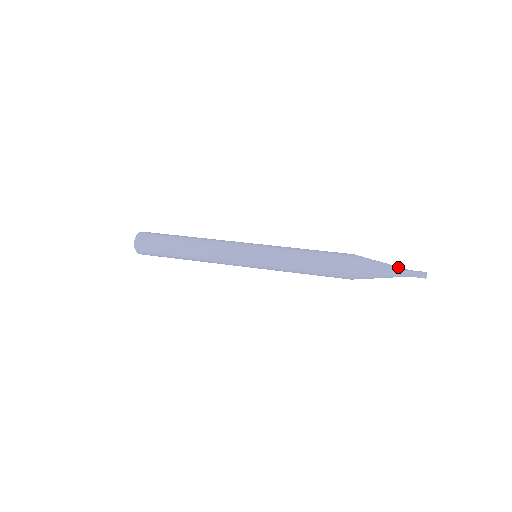
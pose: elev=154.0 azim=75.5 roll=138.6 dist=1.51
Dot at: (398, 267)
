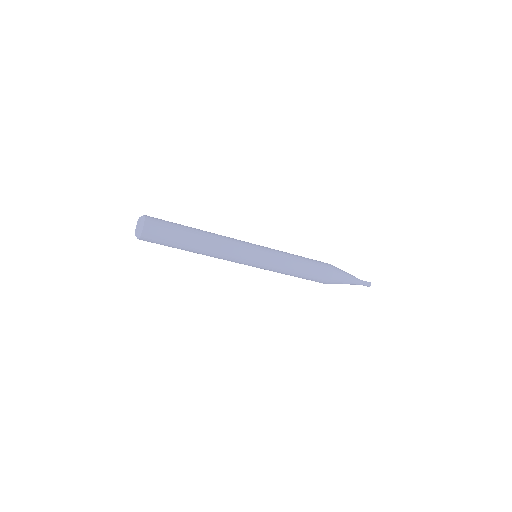
Dot at: (355, 277)
